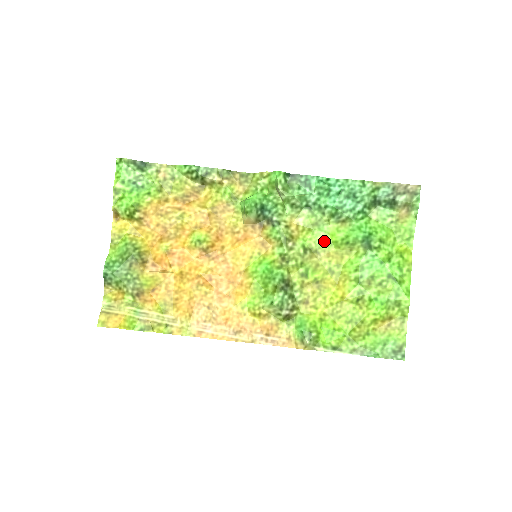
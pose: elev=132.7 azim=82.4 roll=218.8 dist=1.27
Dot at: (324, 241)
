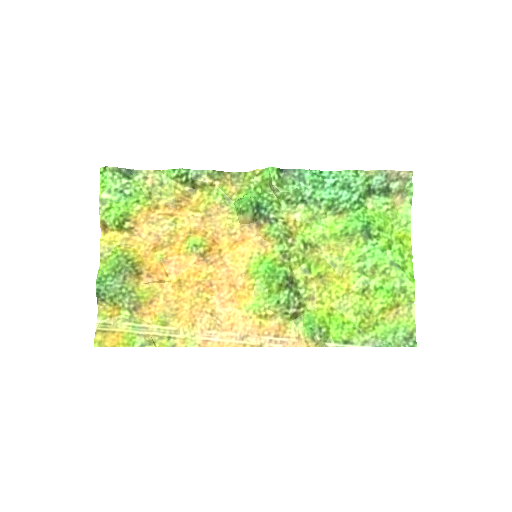
Dot at: (323, 235)
